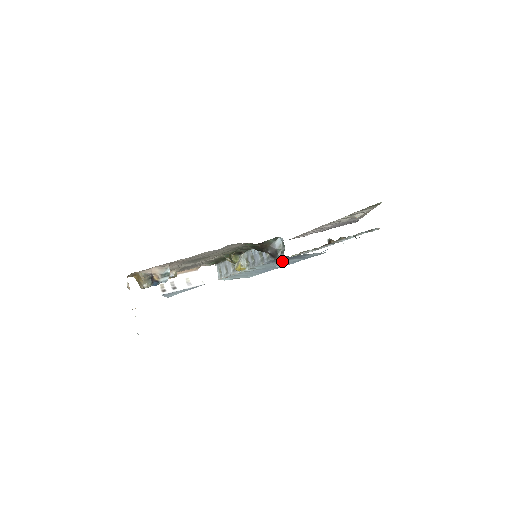
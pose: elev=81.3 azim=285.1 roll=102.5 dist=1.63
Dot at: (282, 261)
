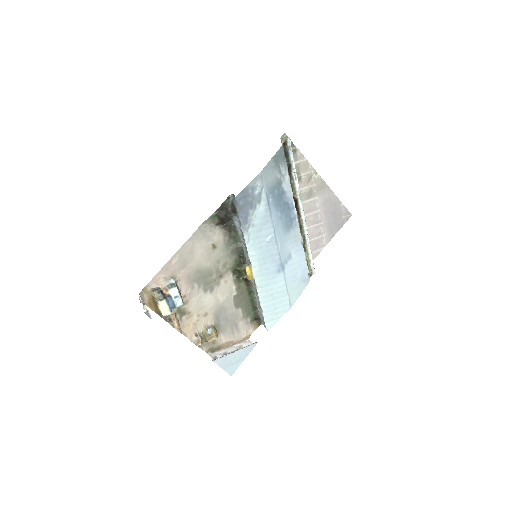
Dot at: (253, 219)
